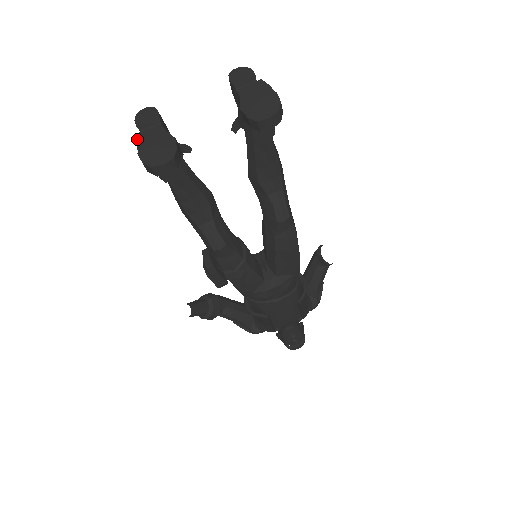
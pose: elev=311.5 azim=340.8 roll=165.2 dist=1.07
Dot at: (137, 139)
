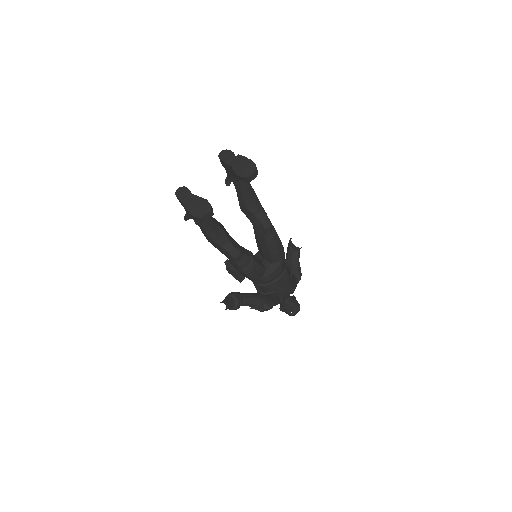
Dot at: (185, 206)
